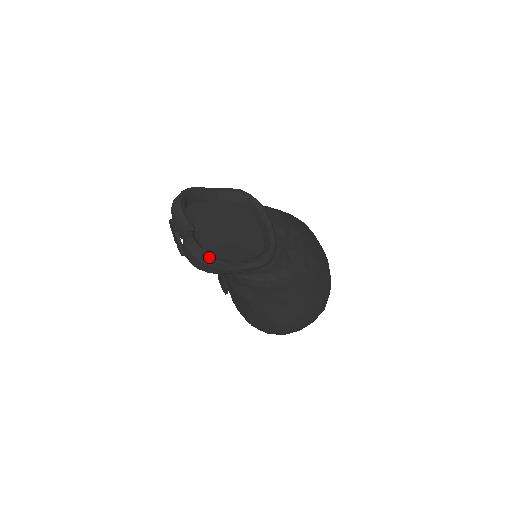
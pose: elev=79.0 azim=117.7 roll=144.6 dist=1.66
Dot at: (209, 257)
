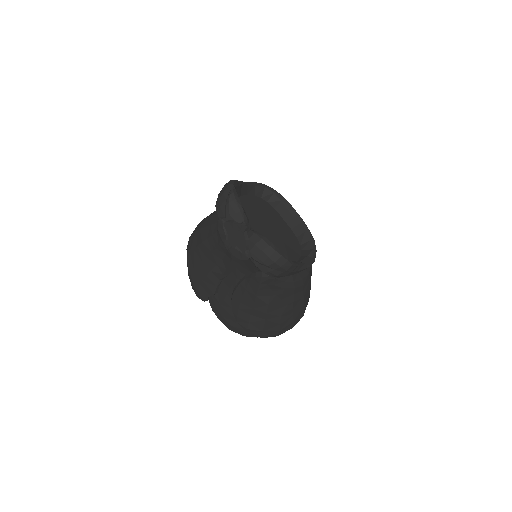
Dot at: (287, 259)
